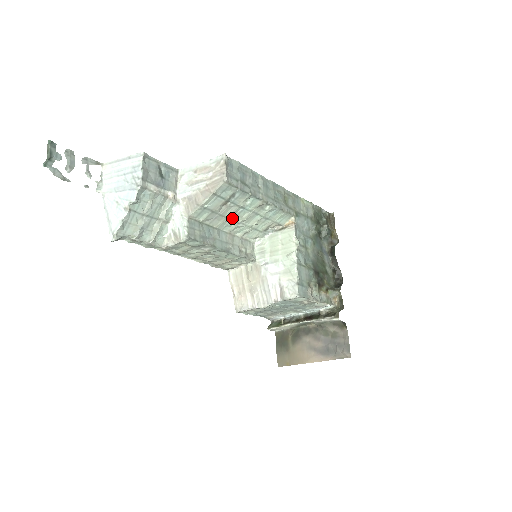
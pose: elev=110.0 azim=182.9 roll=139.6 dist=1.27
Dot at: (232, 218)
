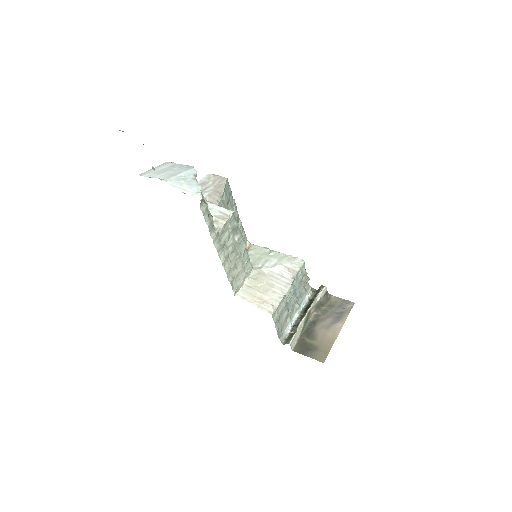
Dot at: occluded
